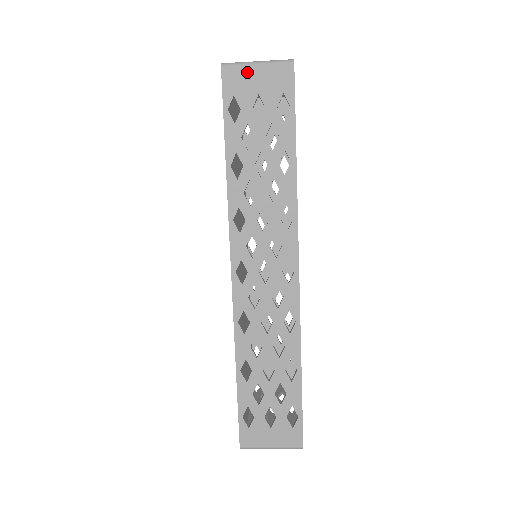
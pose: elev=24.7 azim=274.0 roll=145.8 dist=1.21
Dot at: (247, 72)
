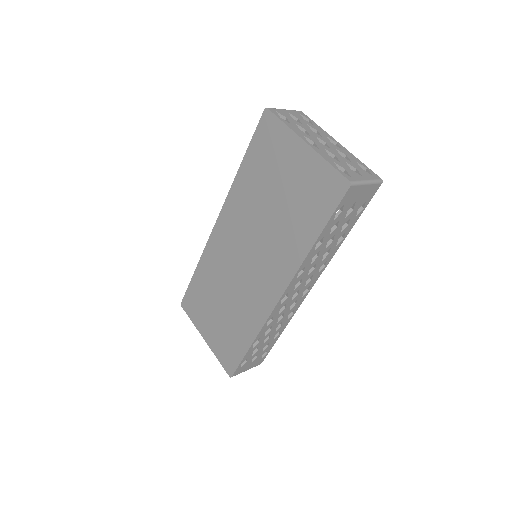
Dot at: (360, 189)
